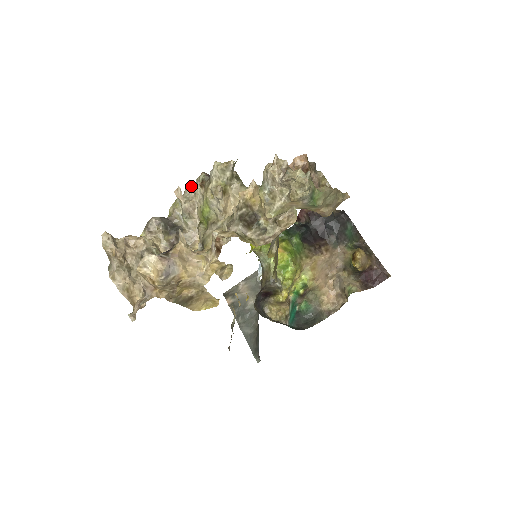
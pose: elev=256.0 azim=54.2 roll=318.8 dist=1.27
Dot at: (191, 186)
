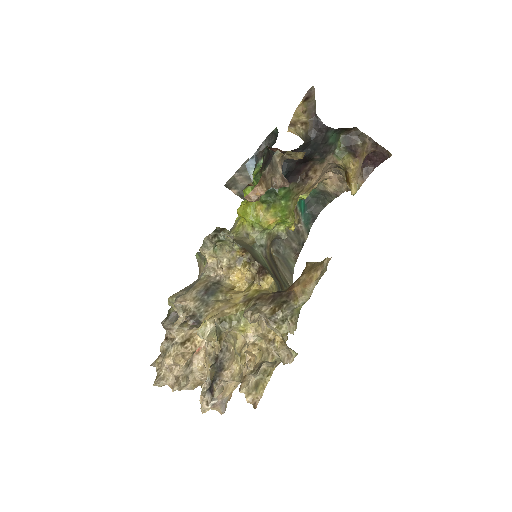
Dot at: (177, 304)
